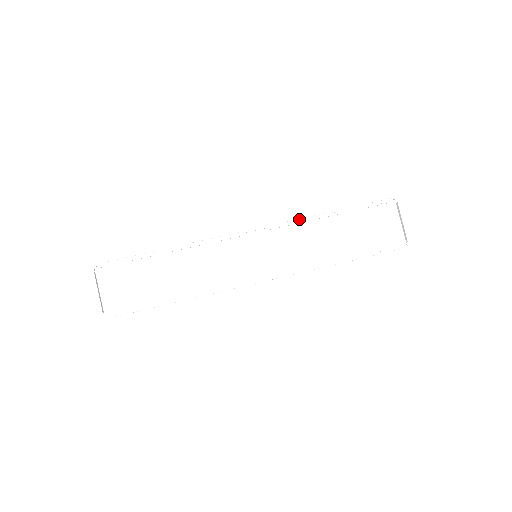
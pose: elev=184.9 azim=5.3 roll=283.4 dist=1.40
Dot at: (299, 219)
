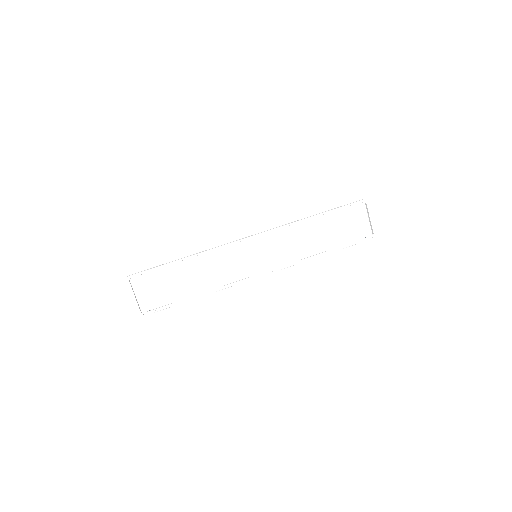
Dot at: (289, 224)
